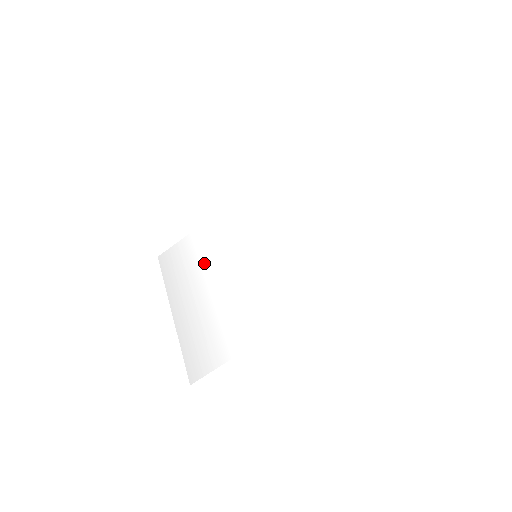
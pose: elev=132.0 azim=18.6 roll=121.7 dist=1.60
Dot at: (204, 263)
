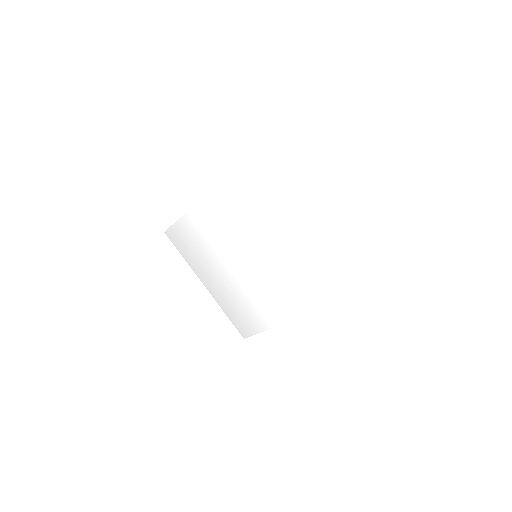
Dot at: (211, 250)
